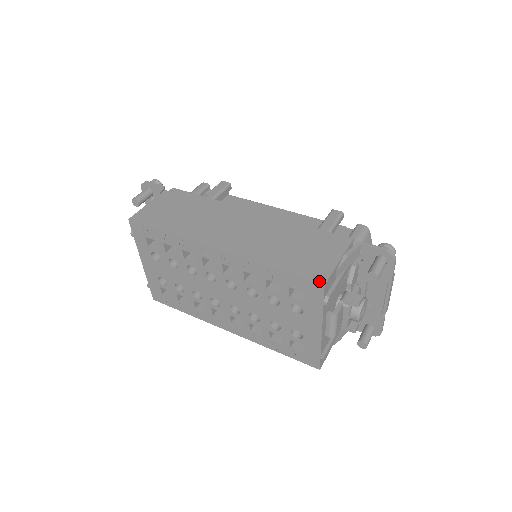
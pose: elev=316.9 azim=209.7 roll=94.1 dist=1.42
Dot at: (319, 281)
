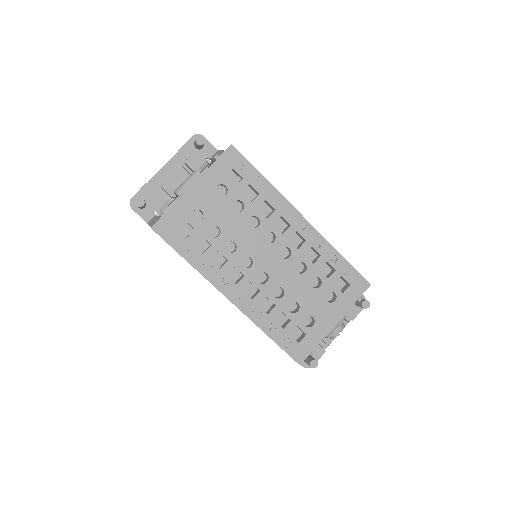
Dot at: (367, 281)
